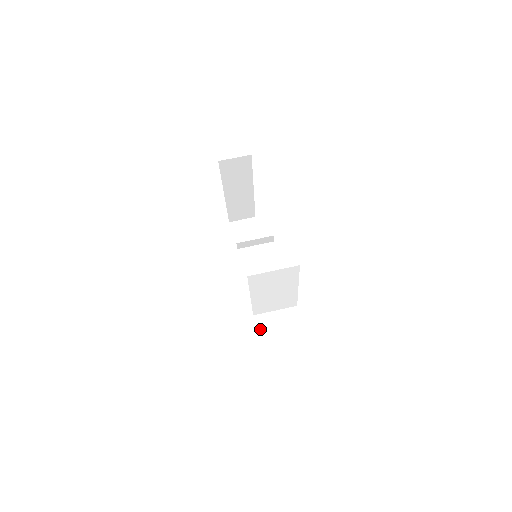
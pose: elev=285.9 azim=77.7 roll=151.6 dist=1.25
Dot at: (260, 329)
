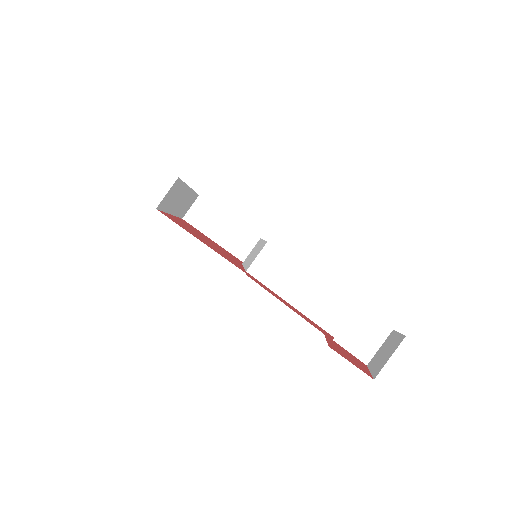
Dot at: (337, 339)
